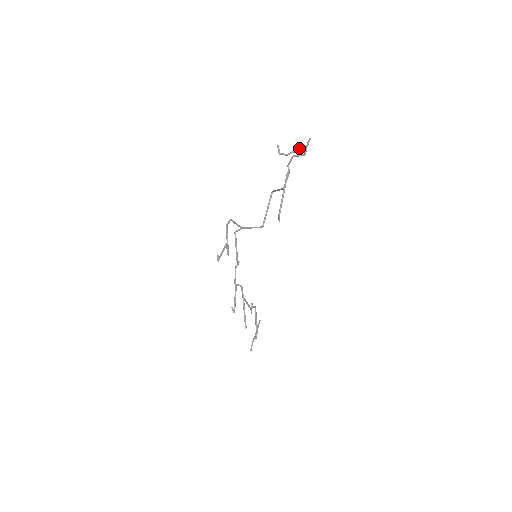
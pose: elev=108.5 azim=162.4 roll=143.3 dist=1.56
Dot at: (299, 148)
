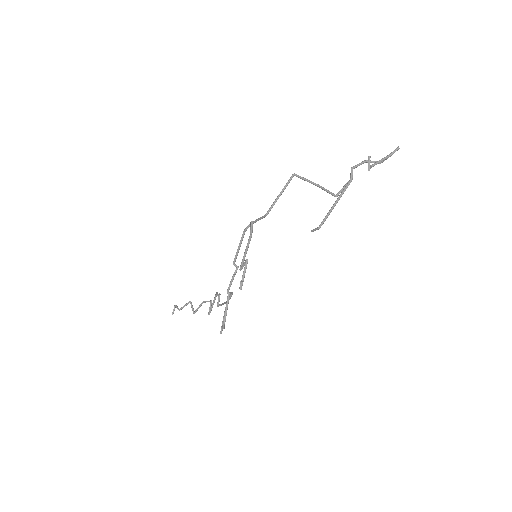
Dot at: (383, 158)
